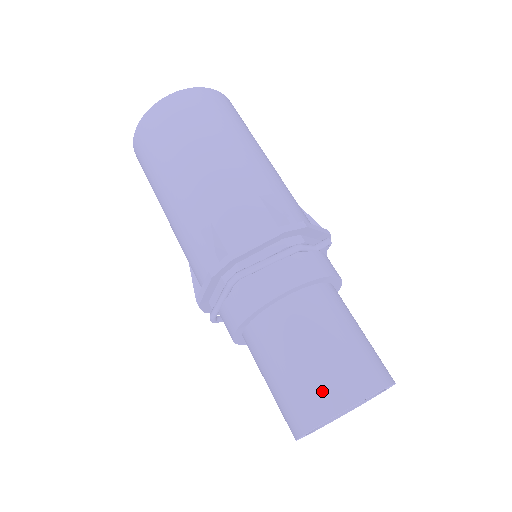
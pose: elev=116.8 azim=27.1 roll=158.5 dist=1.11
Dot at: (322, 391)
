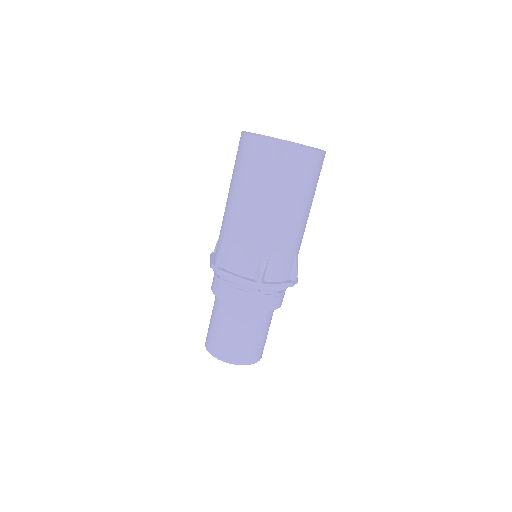
Dot at: (217, 346)
